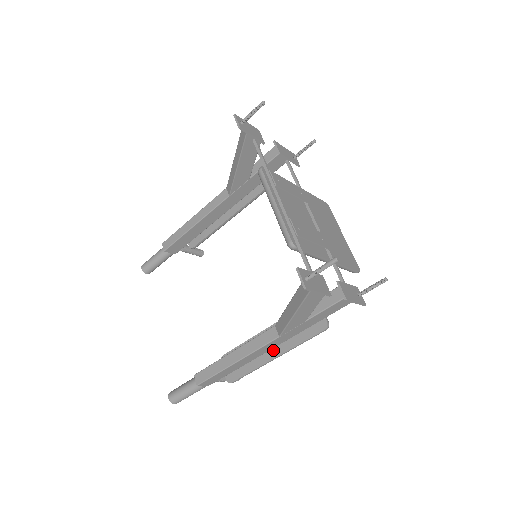
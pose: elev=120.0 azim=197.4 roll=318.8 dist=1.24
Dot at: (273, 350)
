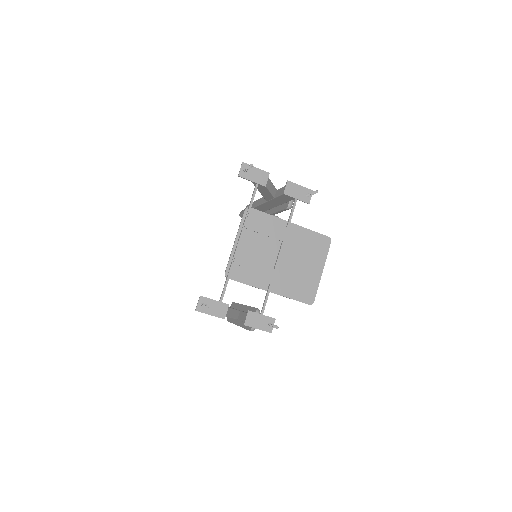
Dot at: (239, 320)
